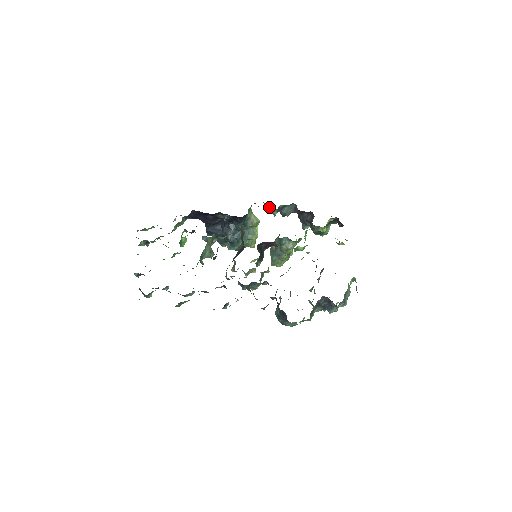
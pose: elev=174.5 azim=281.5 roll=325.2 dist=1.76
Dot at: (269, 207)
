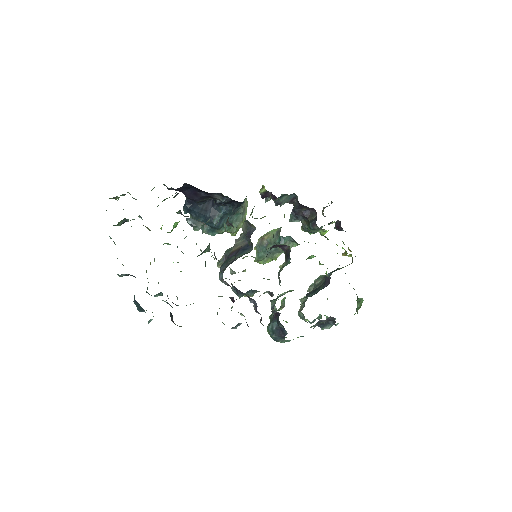
Dot at: (269, 193)
